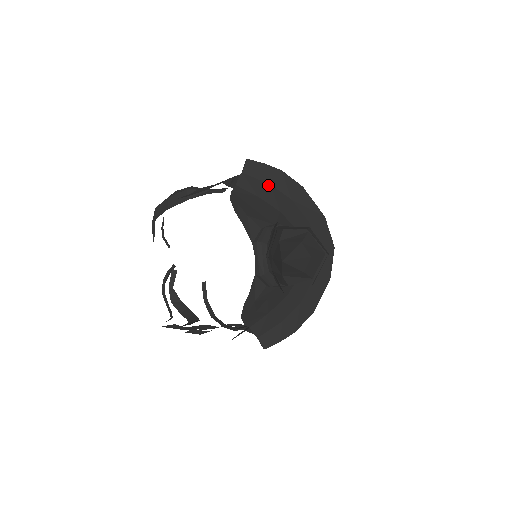
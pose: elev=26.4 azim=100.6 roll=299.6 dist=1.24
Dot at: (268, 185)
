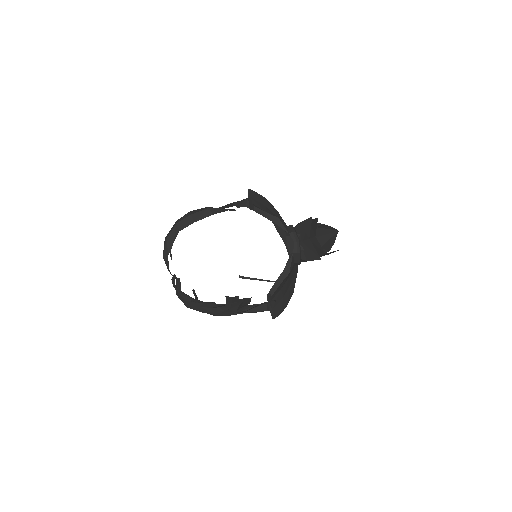
Dot at: (265, 206)
